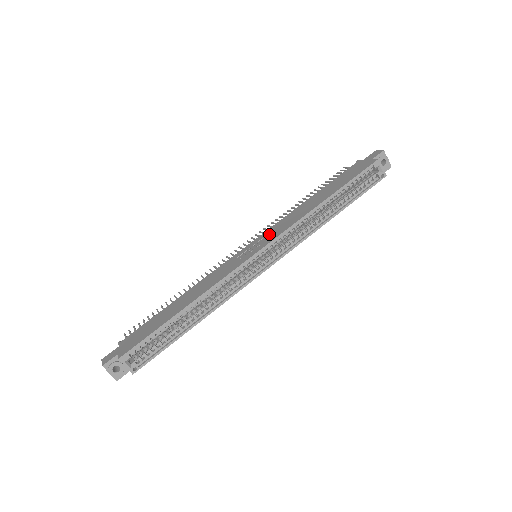
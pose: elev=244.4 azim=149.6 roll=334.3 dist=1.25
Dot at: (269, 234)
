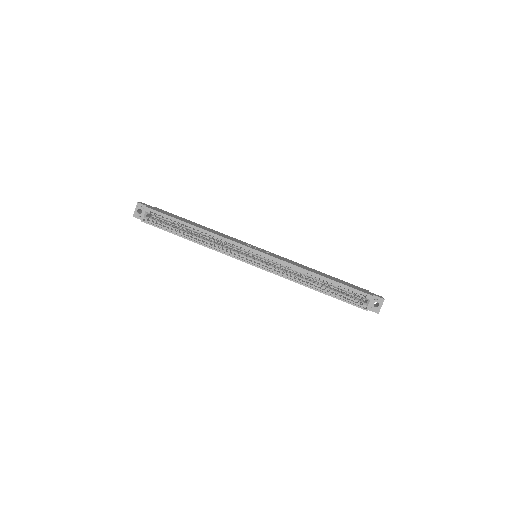
Dot at: (275, 255)
